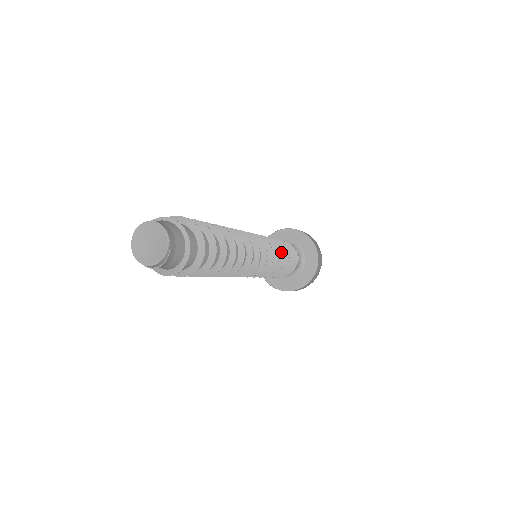
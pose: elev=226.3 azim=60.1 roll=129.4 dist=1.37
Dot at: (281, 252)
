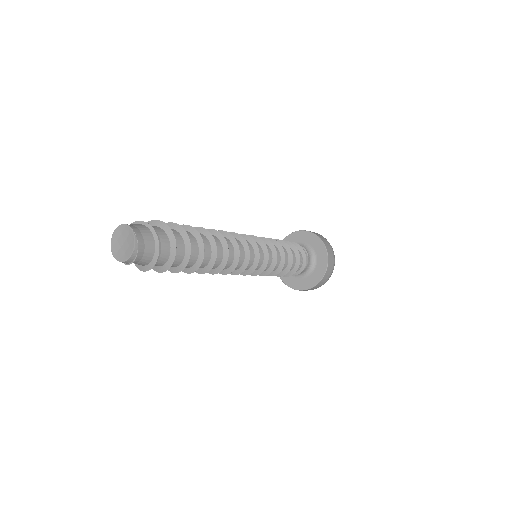
Dot at: (279, 246)
